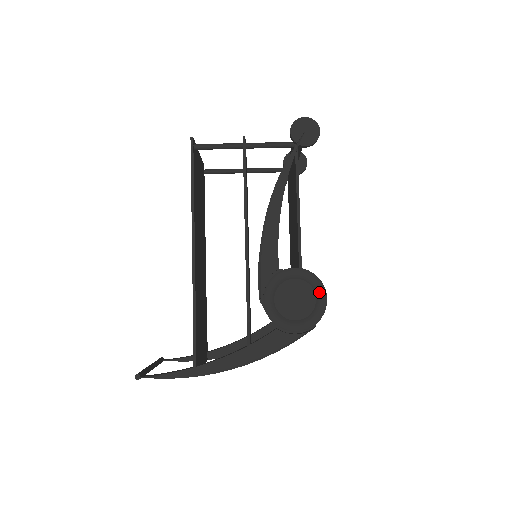
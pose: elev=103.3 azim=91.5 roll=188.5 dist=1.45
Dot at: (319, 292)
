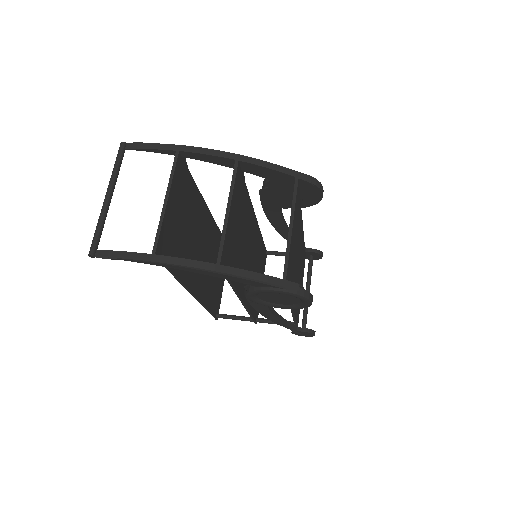
Dot at: occluded
